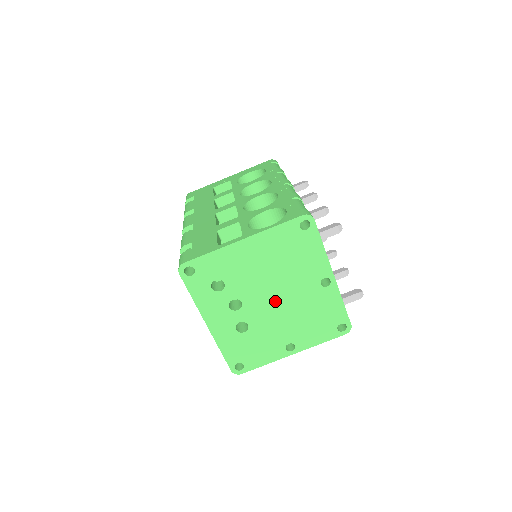
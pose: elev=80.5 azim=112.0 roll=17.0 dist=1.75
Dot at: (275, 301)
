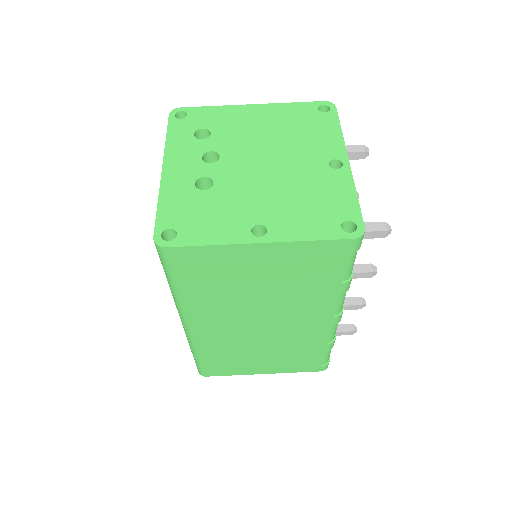
Dot at: (262, 167)
